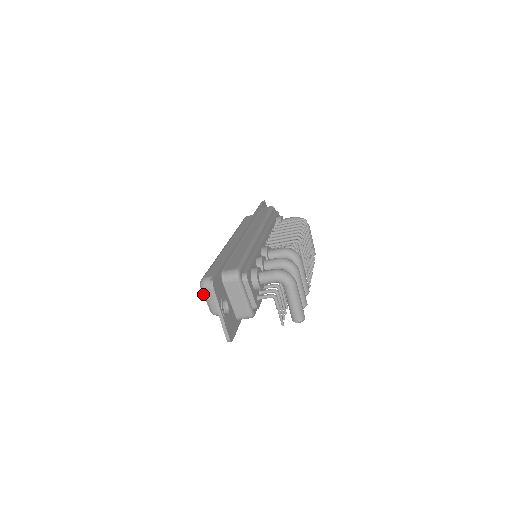
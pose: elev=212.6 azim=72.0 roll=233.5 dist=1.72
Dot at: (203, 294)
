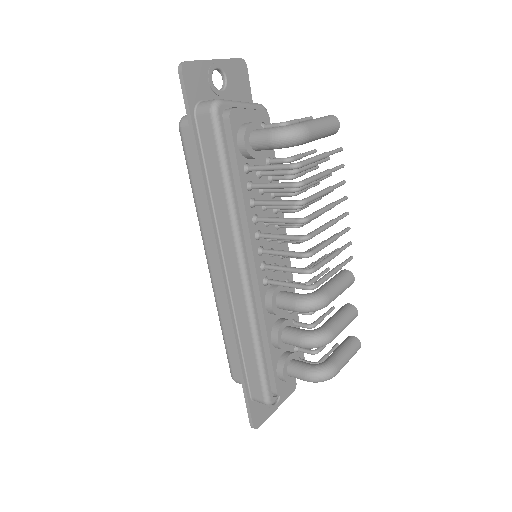
Dot at: occluded
